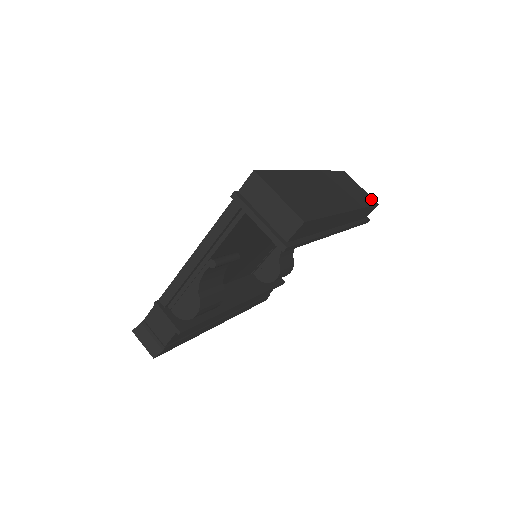
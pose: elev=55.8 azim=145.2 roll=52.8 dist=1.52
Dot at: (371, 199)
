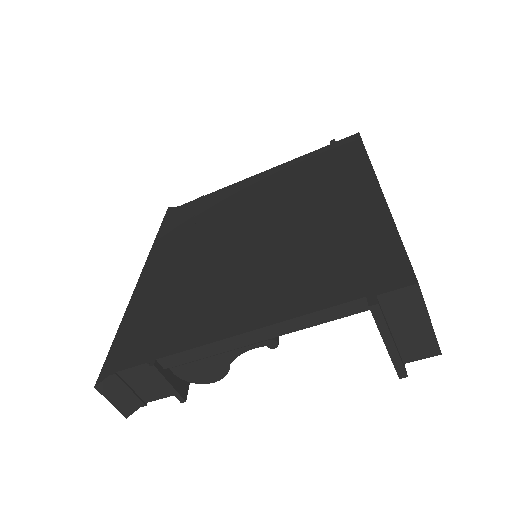
Dot at: occluded
